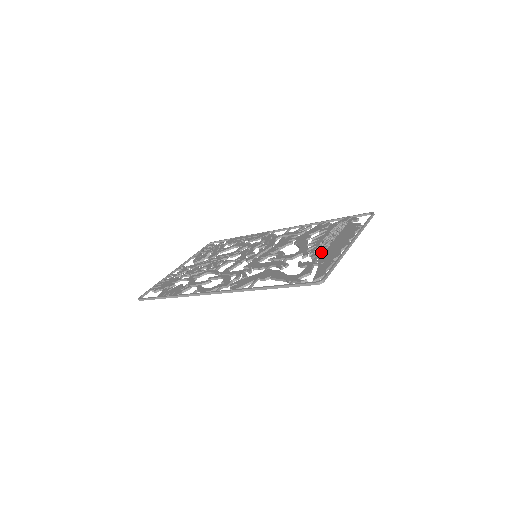
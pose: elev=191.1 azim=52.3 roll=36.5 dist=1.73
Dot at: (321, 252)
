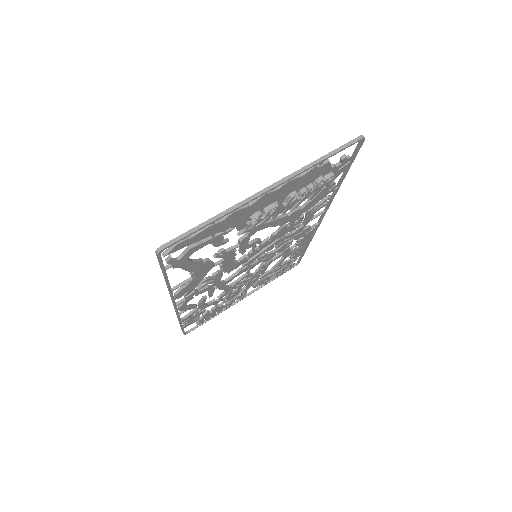
Dot at: occluded
